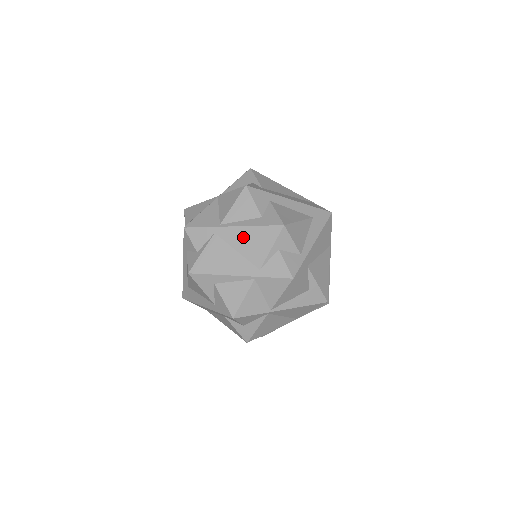
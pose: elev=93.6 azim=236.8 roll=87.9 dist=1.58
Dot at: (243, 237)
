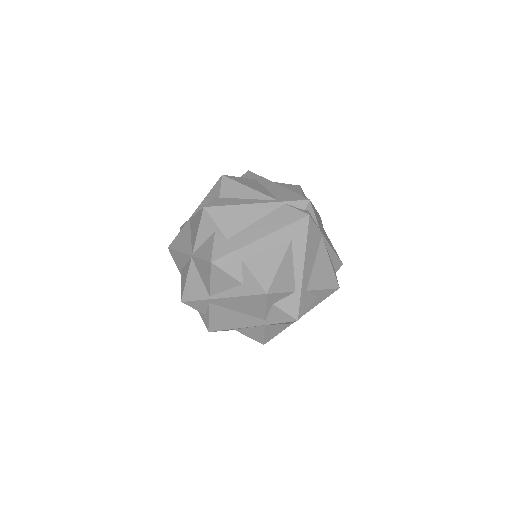
Dot at: (236, 304)
